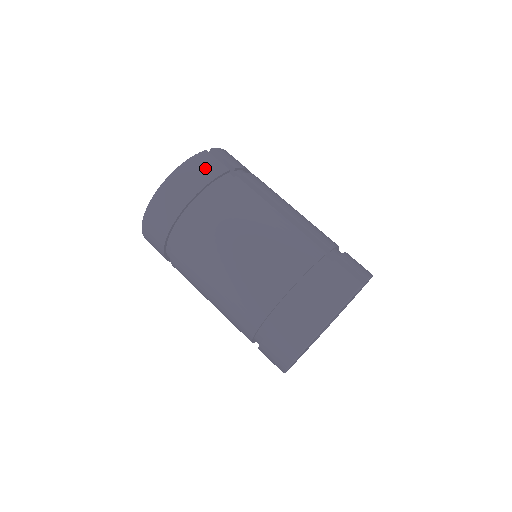
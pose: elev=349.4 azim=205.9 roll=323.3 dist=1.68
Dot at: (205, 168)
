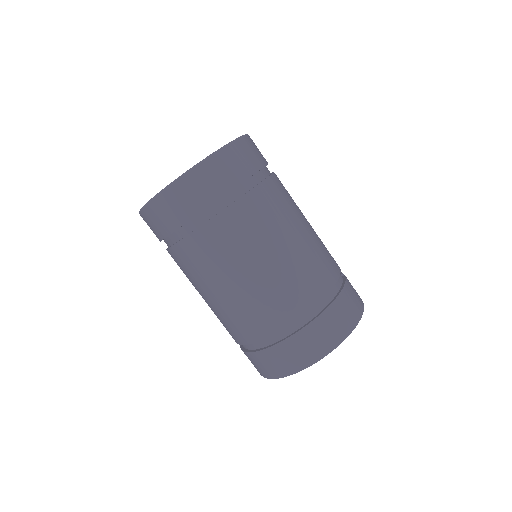
Dot at: (256, 152)
